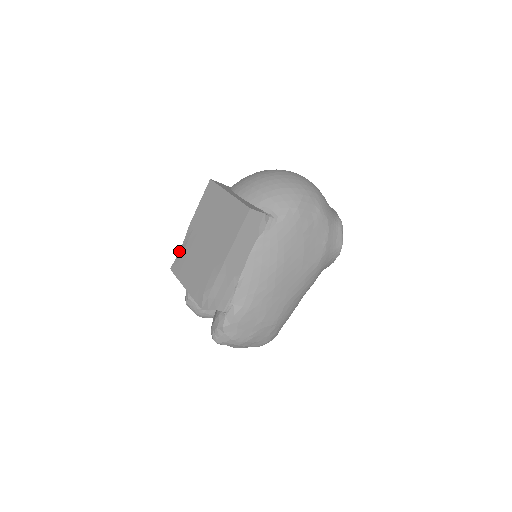
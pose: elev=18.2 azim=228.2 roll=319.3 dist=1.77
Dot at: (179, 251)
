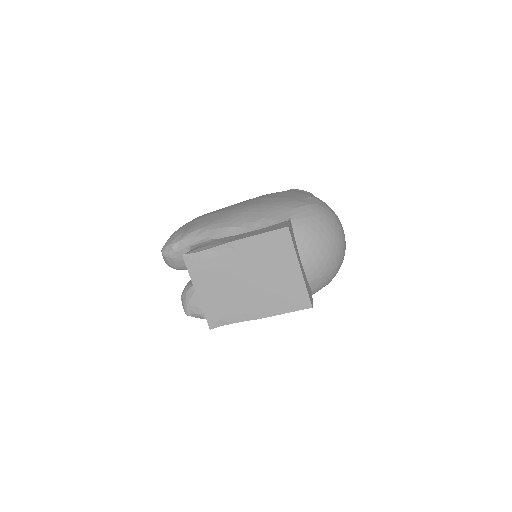
Dot at: (204, 250)
